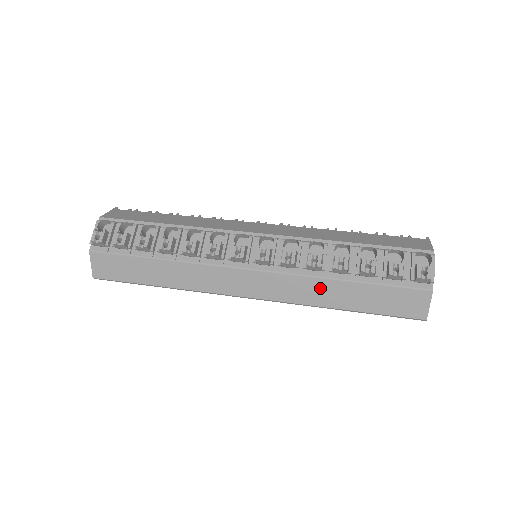
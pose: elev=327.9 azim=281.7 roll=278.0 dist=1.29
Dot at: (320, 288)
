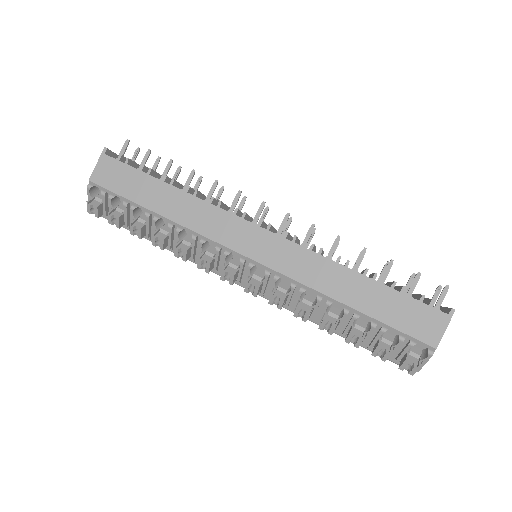
Dot at: occluded
